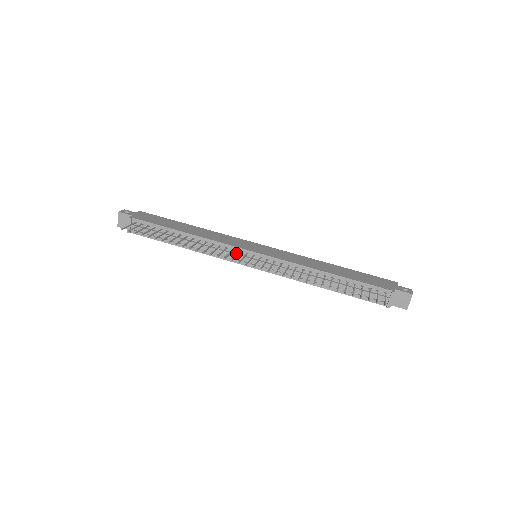
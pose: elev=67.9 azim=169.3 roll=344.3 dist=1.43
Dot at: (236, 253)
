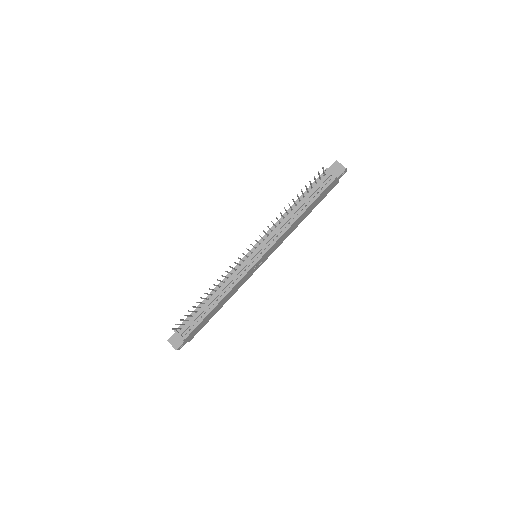
Dot at: (243, 265)
